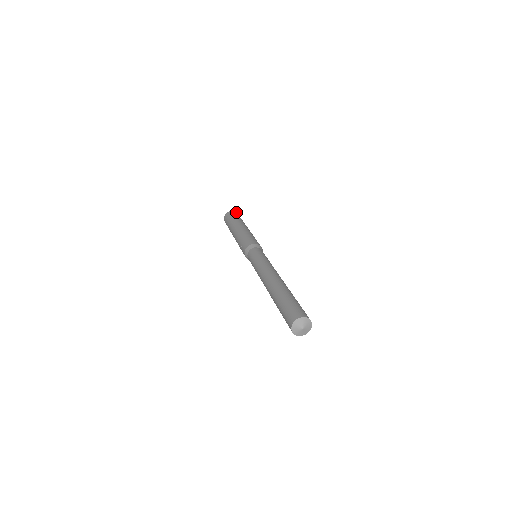
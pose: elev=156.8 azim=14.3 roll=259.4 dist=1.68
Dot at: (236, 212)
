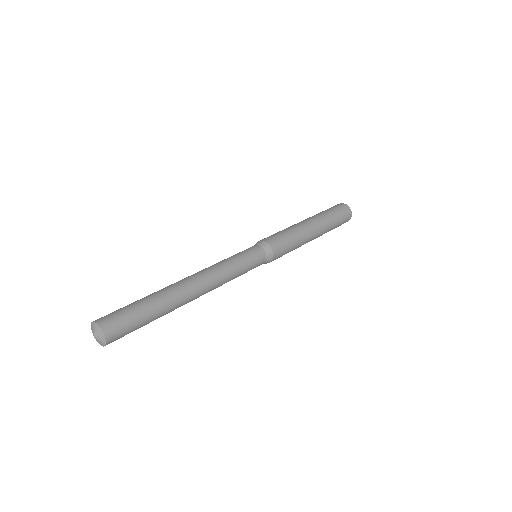
Dot at: occluded
